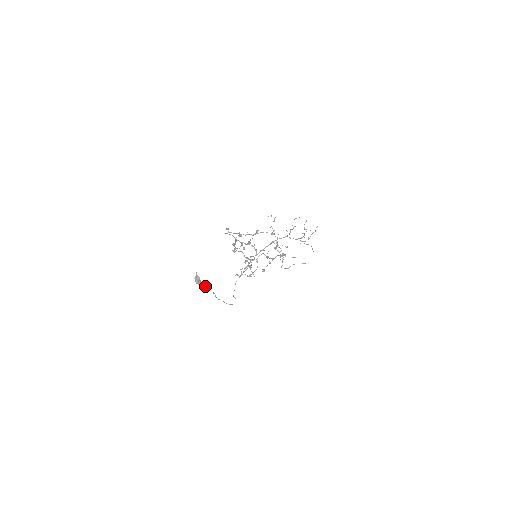
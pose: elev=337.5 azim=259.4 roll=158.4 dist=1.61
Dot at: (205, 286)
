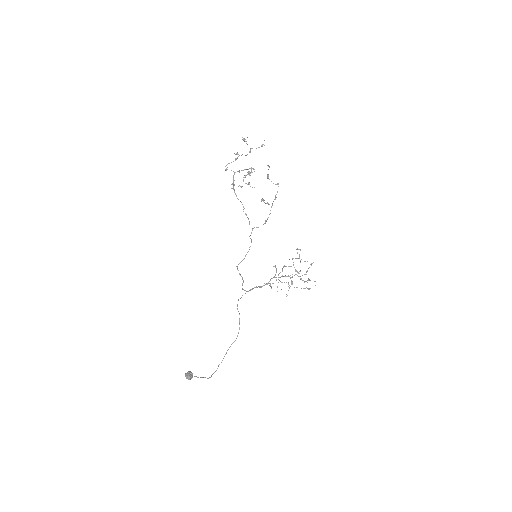
Dot at: occluded
